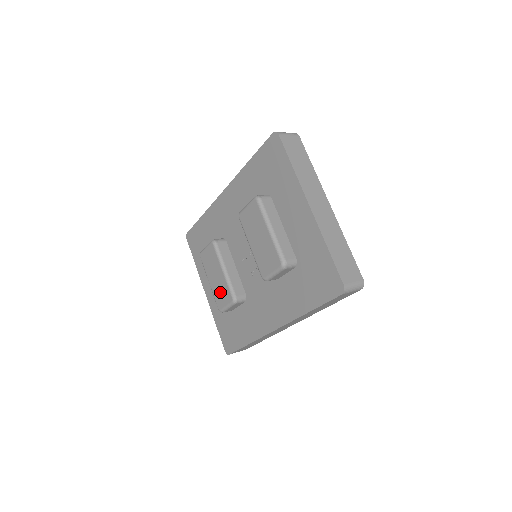
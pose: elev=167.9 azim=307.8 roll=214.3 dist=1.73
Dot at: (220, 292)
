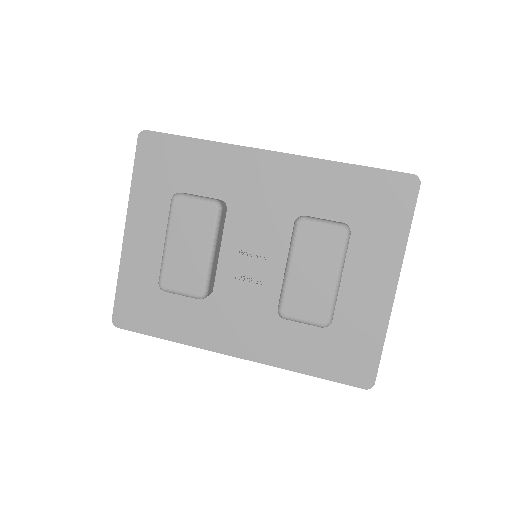
Dot at: (183, 270)
